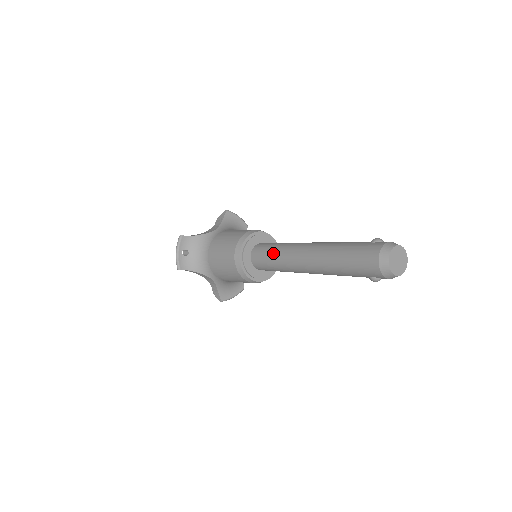
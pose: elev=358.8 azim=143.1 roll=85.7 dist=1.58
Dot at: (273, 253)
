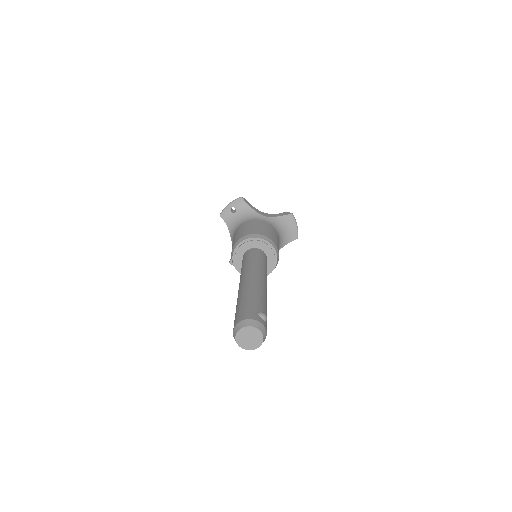
Dot at: (248, 261)
